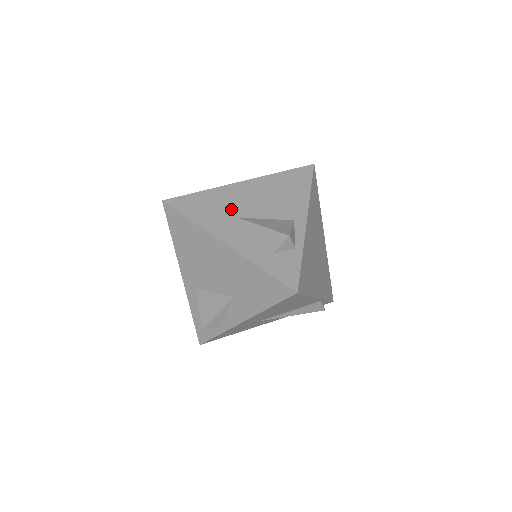
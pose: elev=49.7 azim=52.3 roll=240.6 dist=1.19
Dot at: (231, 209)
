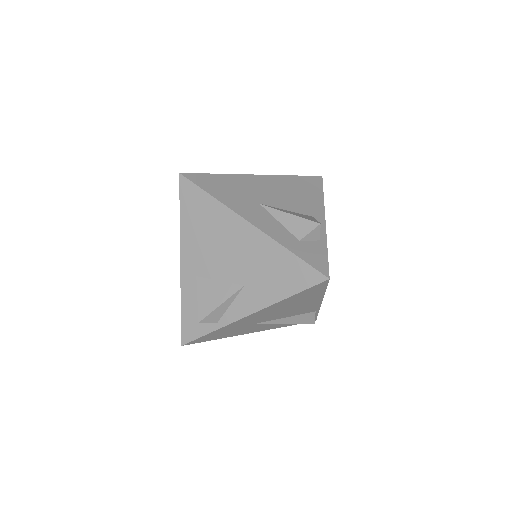
Dot at: (252, 195)
